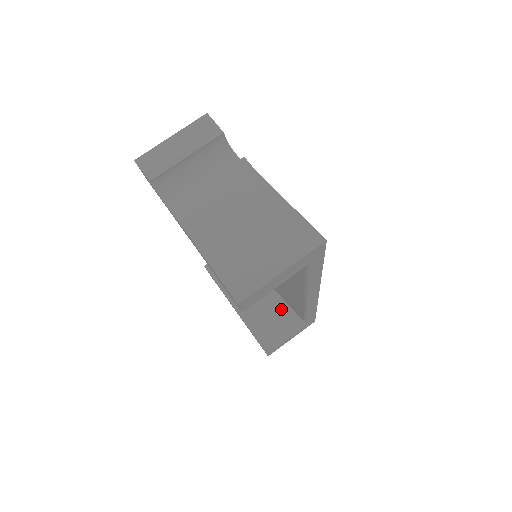
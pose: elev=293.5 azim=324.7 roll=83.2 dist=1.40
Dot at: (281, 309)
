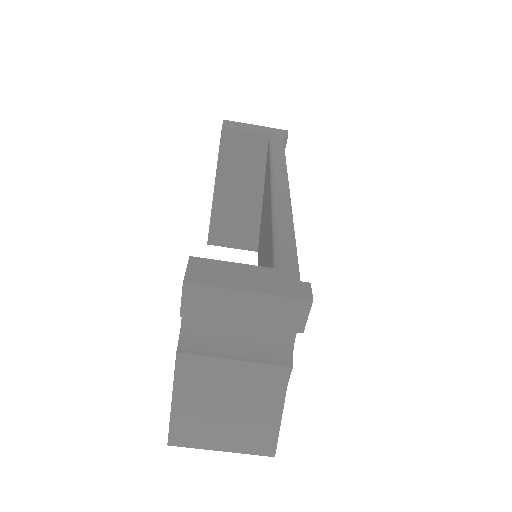
Dot at: (251, 226)
